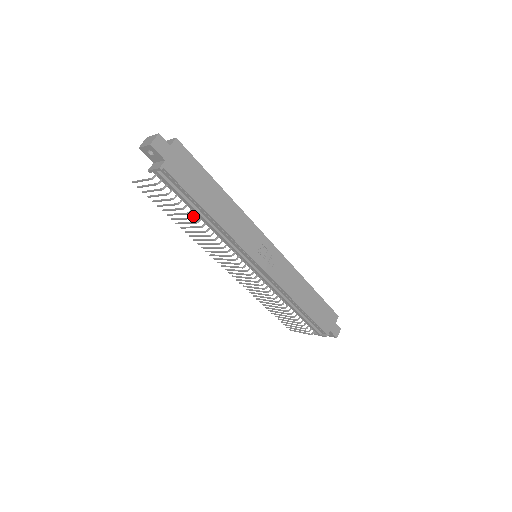
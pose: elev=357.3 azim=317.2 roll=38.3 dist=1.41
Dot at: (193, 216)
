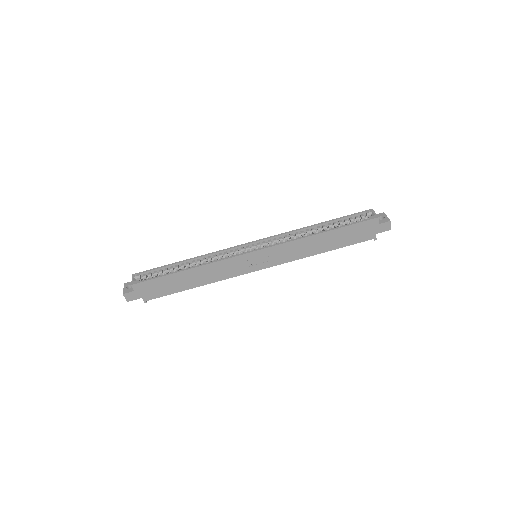
Dot at: occluded
